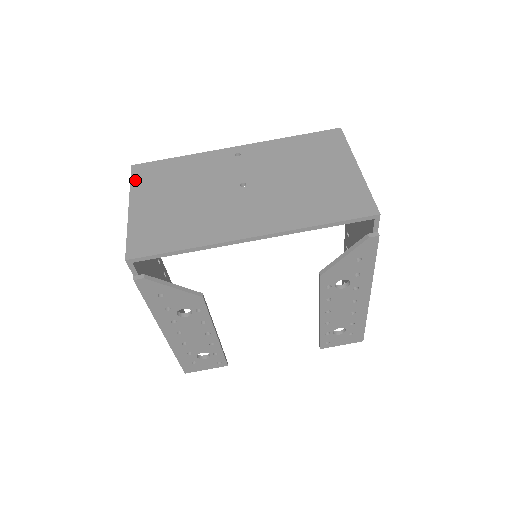
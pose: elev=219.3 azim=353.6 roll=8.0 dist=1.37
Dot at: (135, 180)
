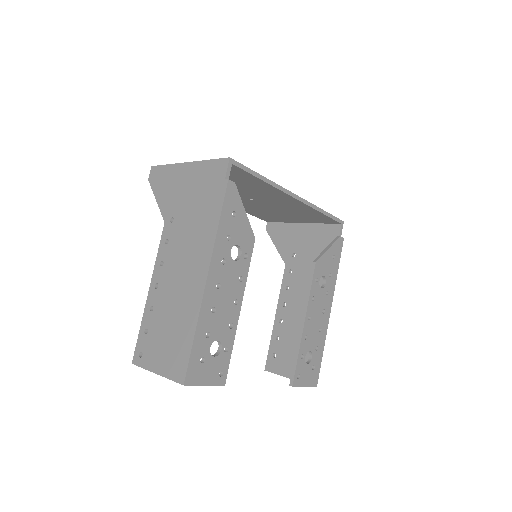
Dot at: occluded
